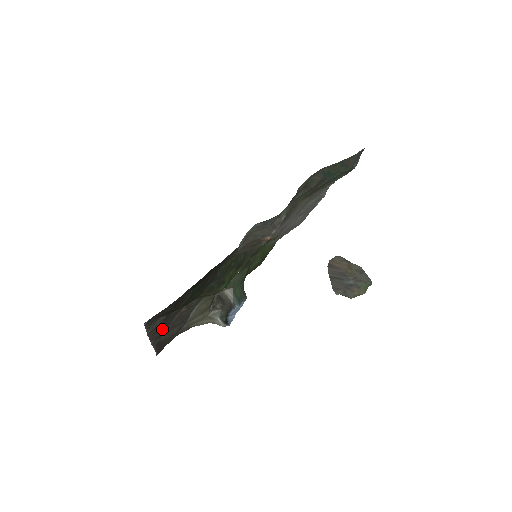
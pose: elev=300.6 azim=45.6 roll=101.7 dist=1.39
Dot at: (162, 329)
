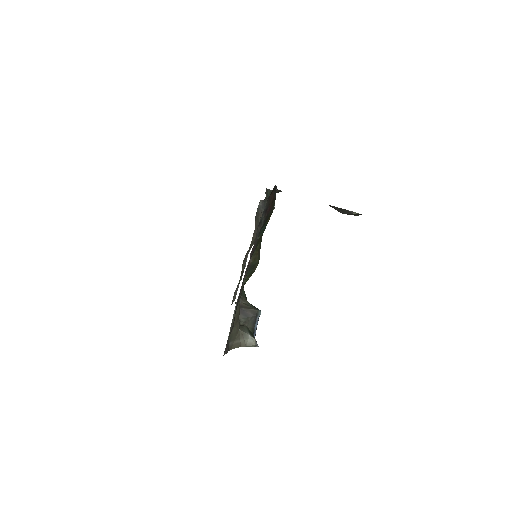
Dot at: occluded
